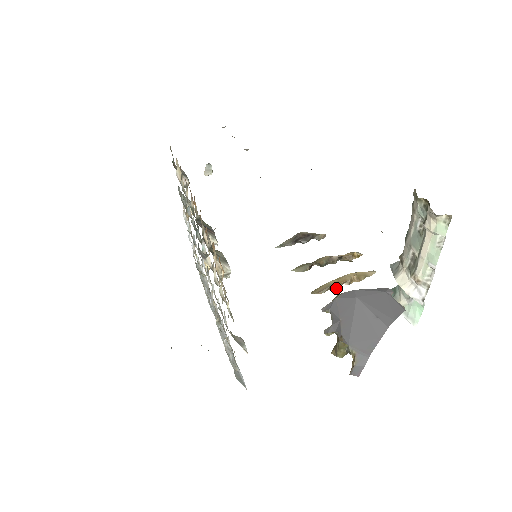
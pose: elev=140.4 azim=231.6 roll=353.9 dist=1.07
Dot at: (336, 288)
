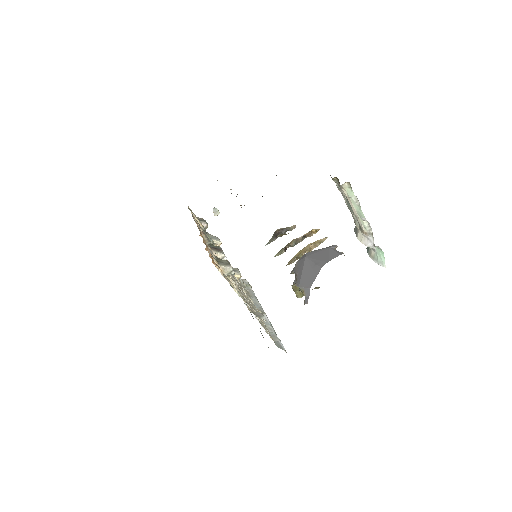
Dot at: (300, 257)
